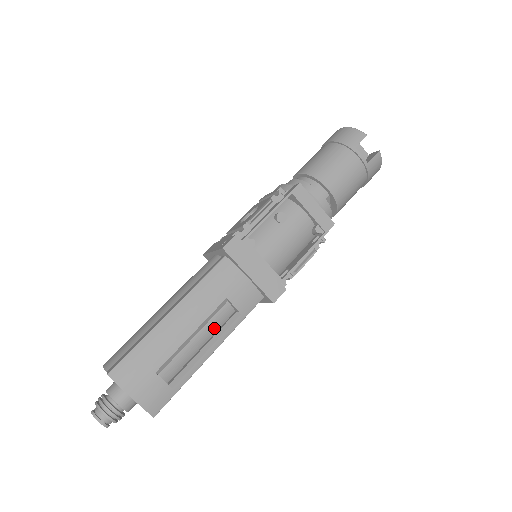
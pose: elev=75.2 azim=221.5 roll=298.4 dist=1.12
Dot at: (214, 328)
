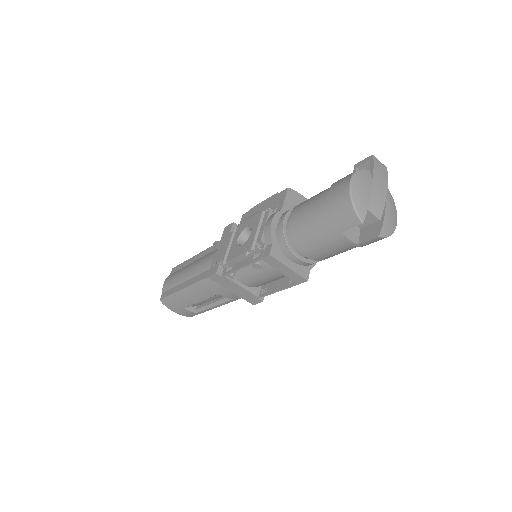
Dot at: (218, 297)
